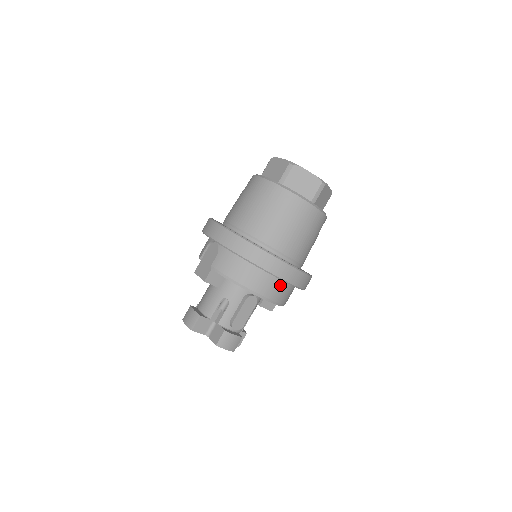
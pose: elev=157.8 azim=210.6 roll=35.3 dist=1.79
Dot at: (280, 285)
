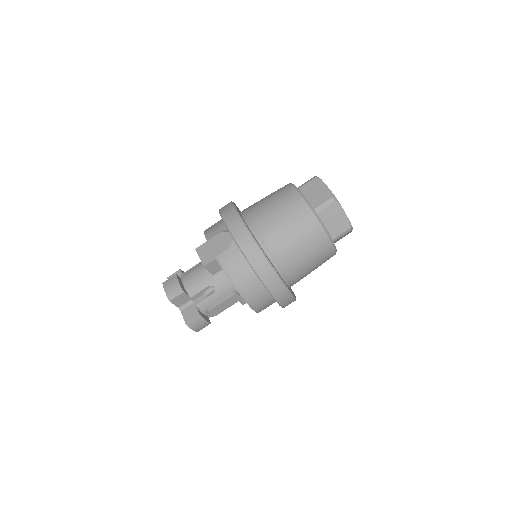
Dot at: (269, 299)
